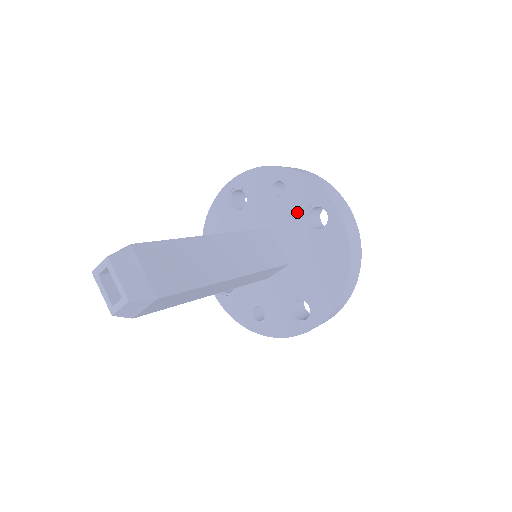
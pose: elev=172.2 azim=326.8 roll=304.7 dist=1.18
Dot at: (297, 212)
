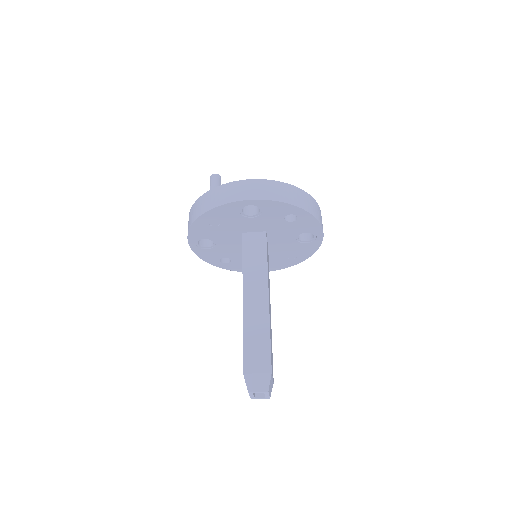
Dot at: (295, 232)
